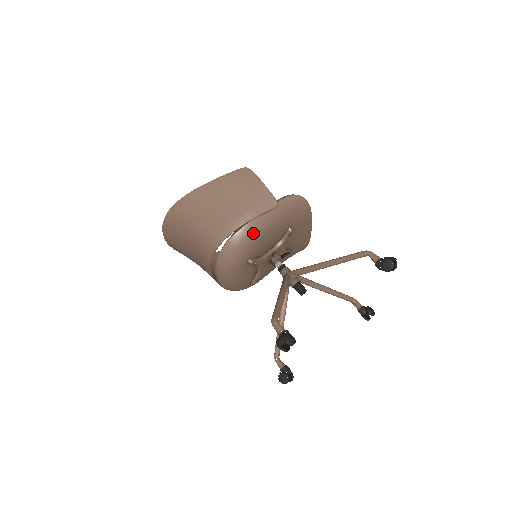
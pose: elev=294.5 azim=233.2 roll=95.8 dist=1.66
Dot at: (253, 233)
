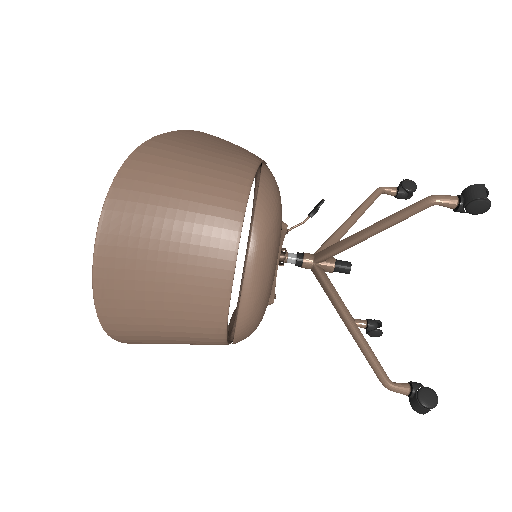
Dot at: (274, 177)
